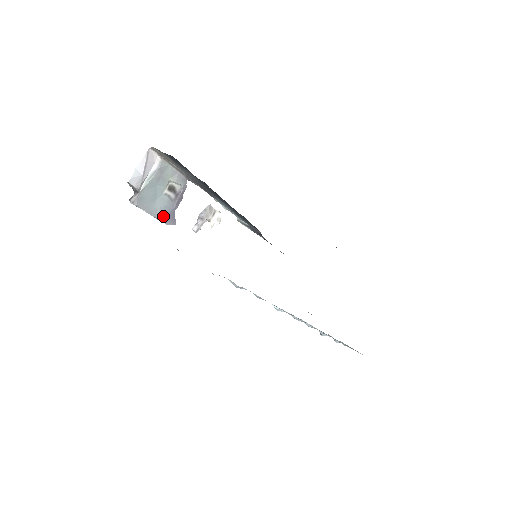
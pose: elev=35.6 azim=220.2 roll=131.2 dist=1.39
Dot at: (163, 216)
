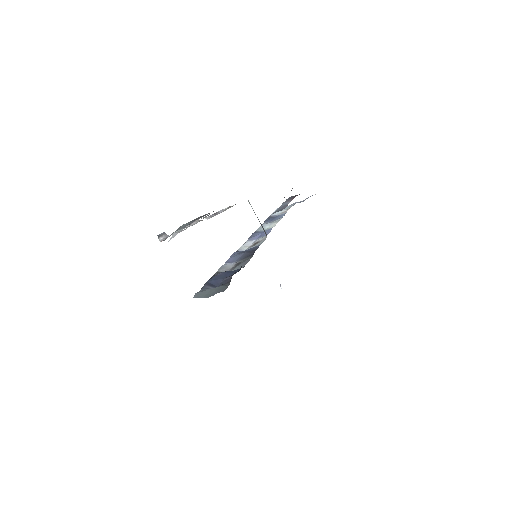
Dot at: occluded
